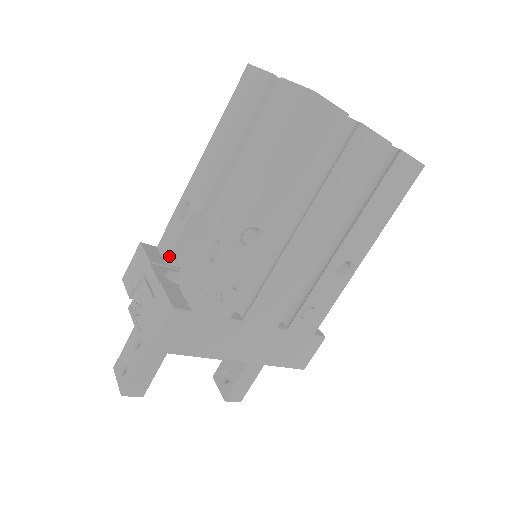
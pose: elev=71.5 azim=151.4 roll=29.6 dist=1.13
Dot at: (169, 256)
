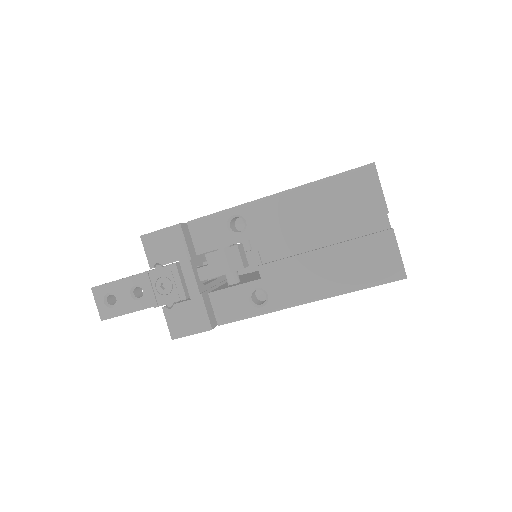
Dot at: (203, 252)
